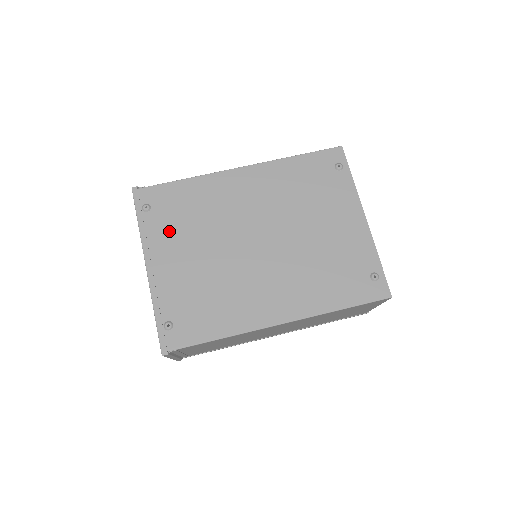
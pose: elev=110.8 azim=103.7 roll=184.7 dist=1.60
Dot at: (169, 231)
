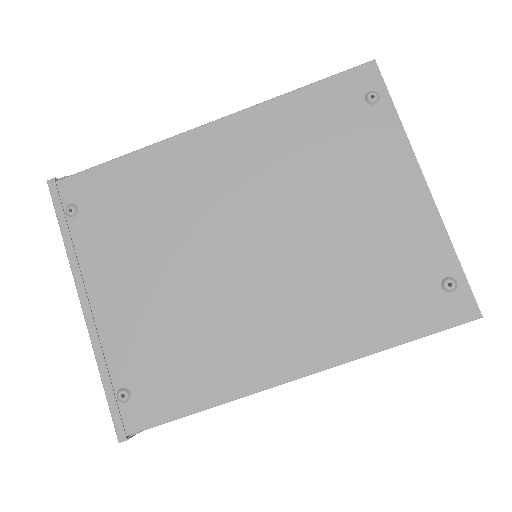
Dot at: (109, 244)
